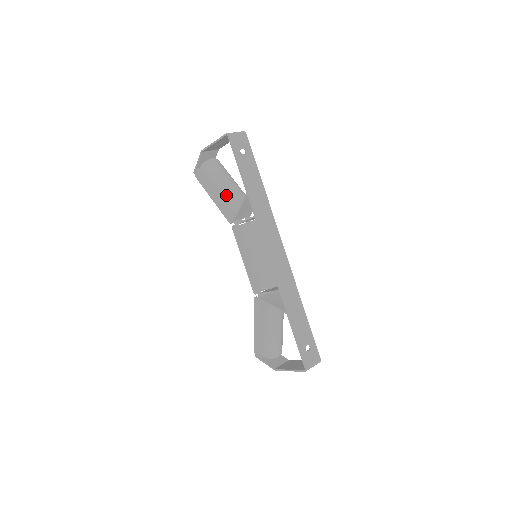
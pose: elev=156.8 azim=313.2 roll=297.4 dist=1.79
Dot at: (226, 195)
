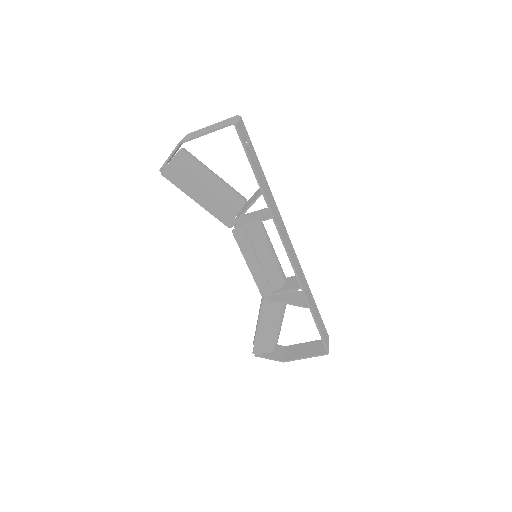
Dot at: (220, 195)
